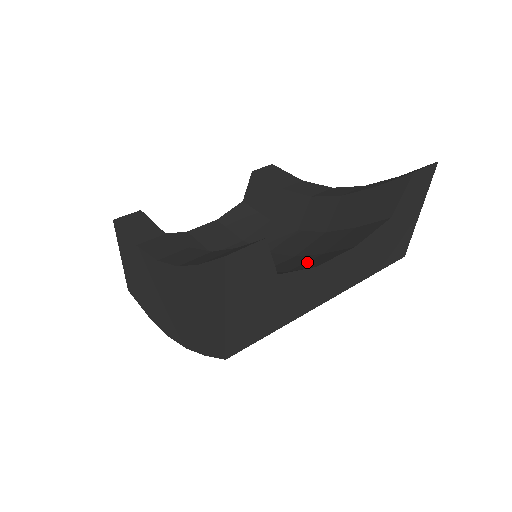
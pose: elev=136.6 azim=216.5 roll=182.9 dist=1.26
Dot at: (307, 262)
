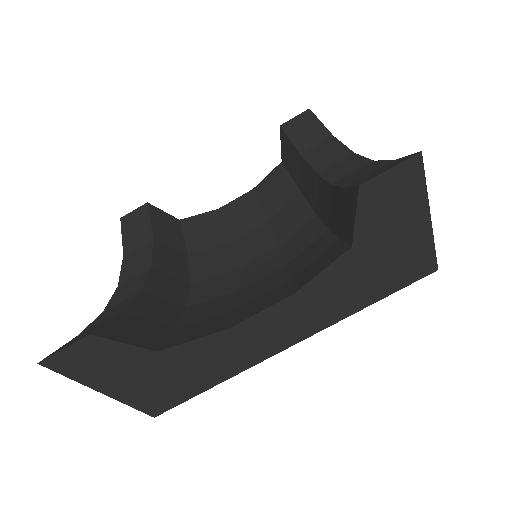
Dot at: (262, 296)
